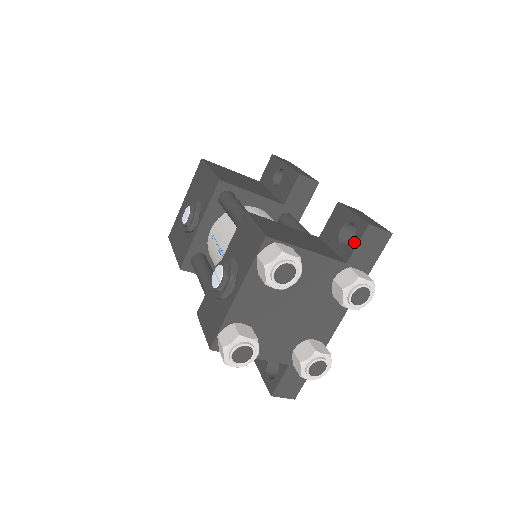
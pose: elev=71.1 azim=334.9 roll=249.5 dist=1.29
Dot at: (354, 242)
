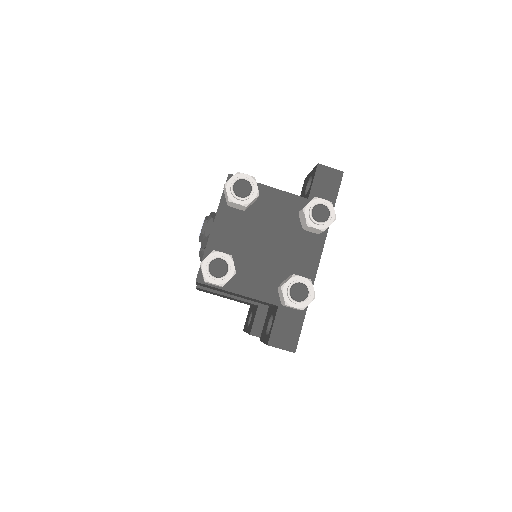
Dot at: (311, 183)
